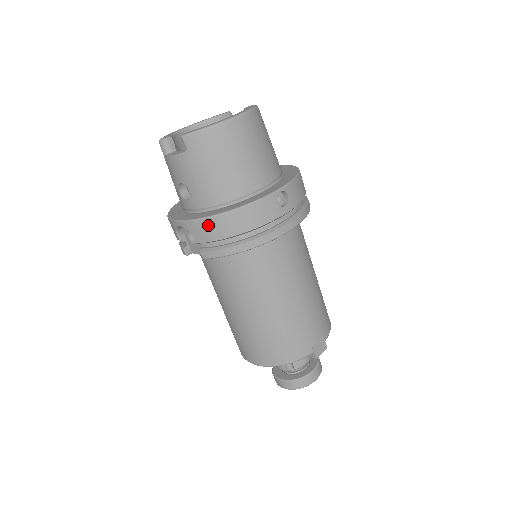
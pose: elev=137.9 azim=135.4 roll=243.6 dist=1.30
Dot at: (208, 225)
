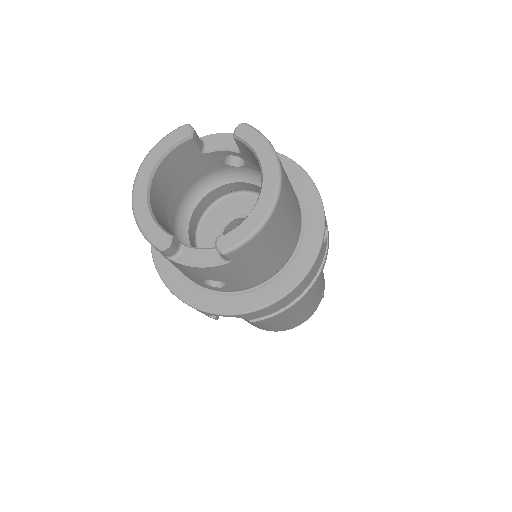
Dot at: (269, 309)
